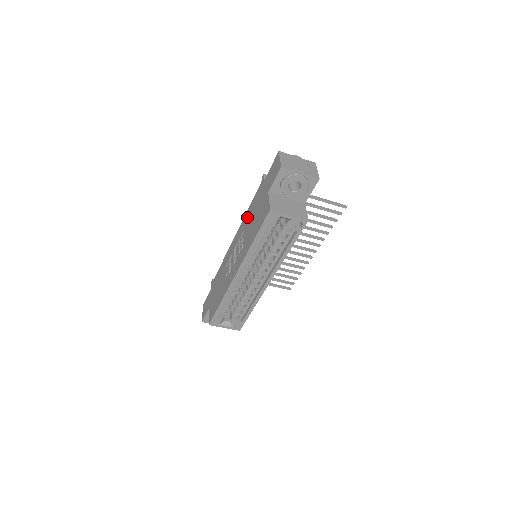
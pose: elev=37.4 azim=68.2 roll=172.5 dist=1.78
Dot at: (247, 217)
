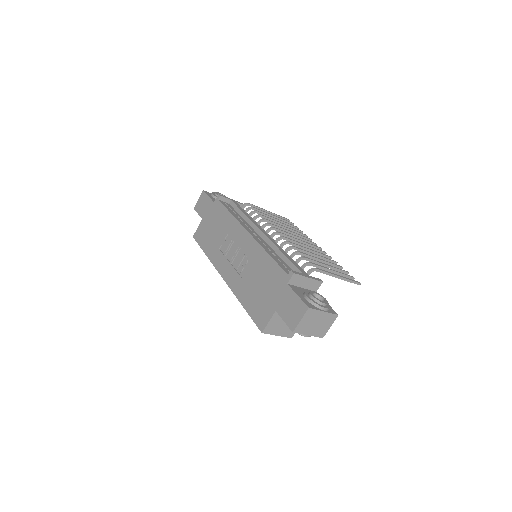
Dot at: (261, 260)
